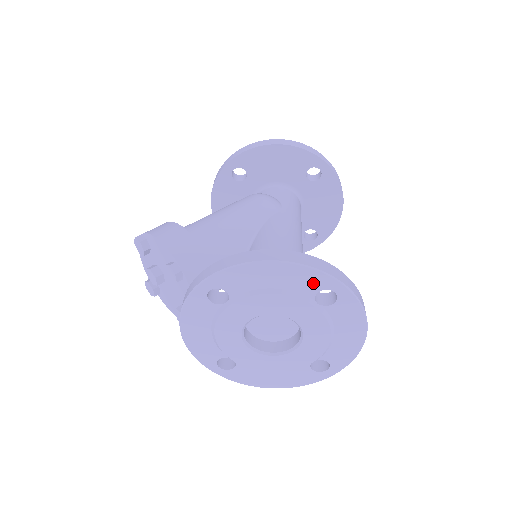
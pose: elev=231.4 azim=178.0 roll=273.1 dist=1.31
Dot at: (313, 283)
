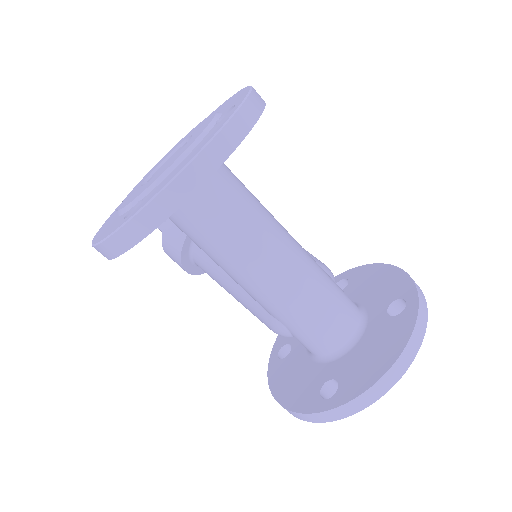
Dot at: occluded
